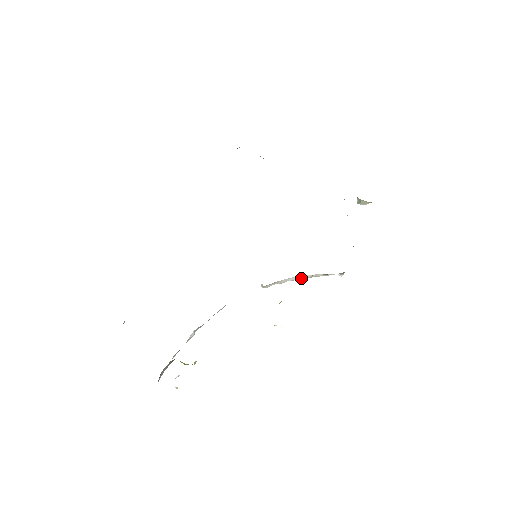
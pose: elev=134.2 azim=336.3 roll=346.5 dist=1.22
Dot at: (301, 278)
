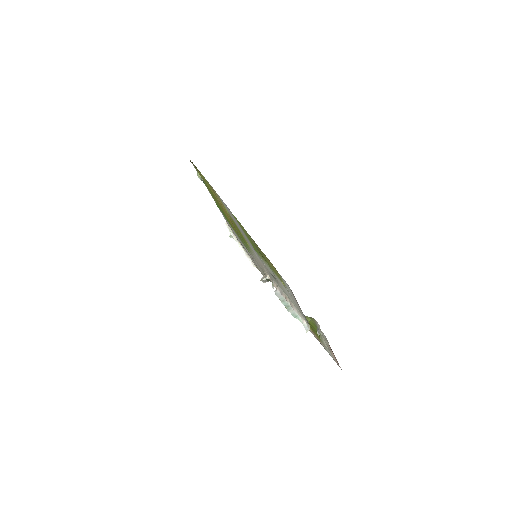
Dot at: occluded
